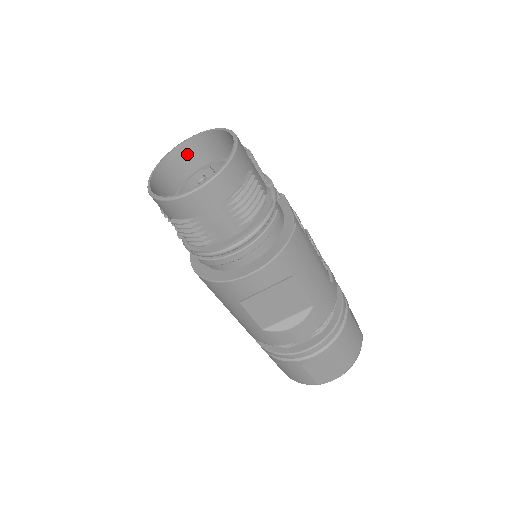
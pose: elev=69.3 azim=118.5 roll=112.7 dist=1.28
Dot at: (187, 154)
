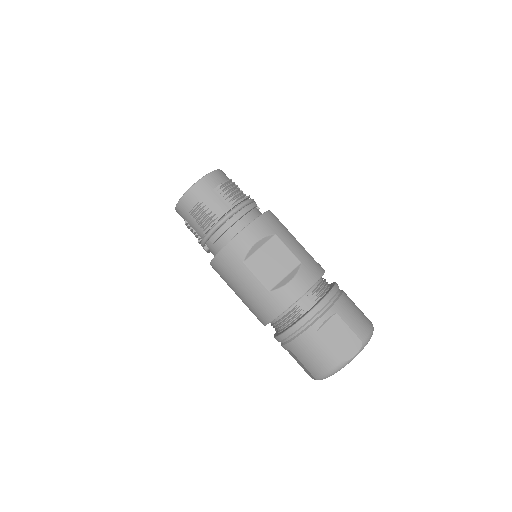
Dot at: occluded
